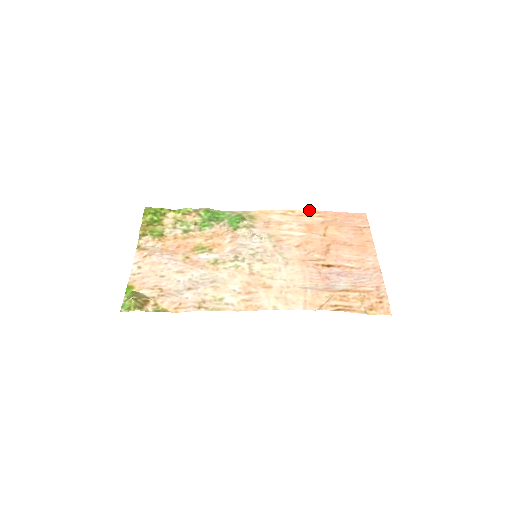
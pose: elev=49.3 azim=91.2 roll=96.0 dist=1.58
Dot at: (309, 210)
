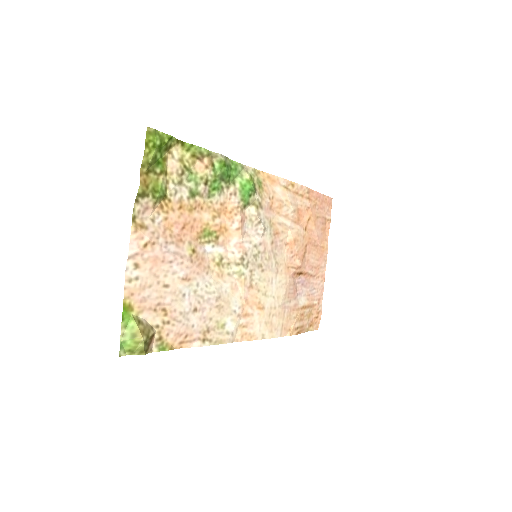
Dot at: (304, 187)
